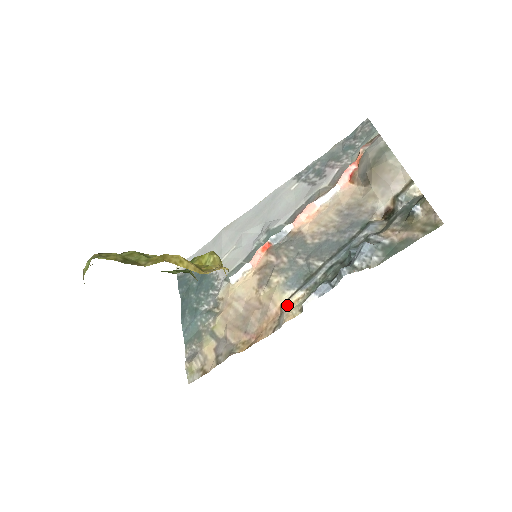
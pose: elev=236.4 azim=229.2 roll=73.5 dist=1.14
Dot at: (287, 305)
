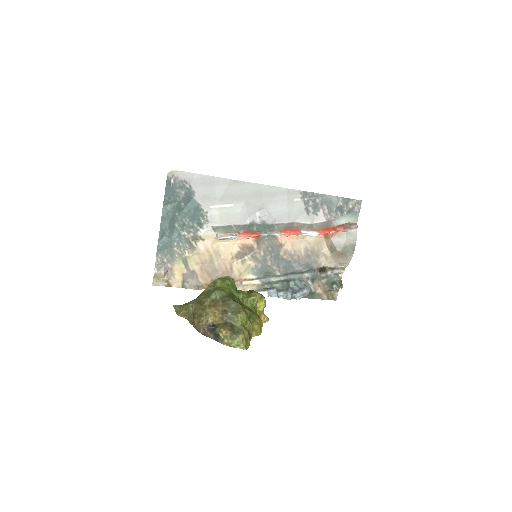
Dot at: (247, 284)
